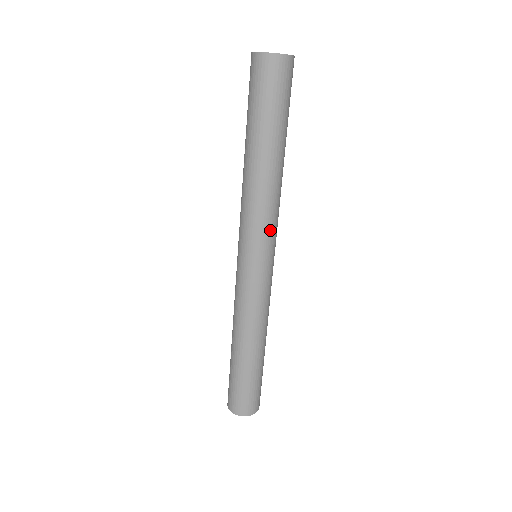
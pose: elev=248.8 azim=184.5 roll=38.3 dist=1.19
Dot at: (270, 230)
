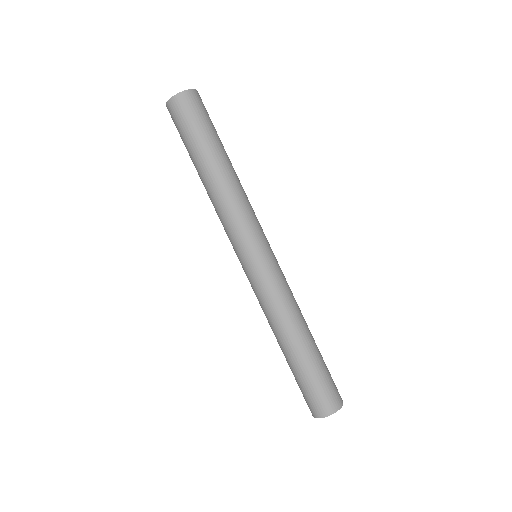
Dot at: (258, 221)
